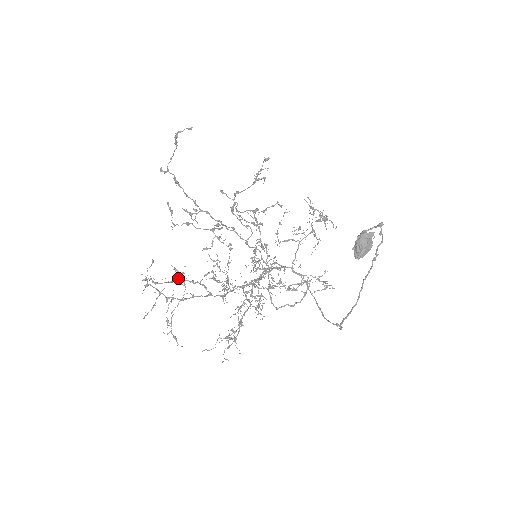
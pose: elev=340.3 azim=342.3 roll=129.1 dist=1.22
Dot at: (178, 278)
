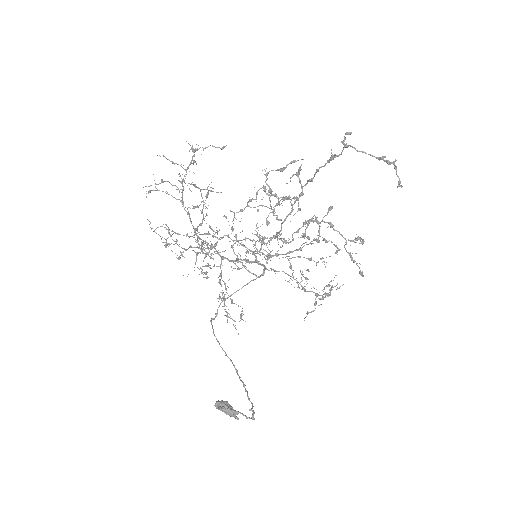
Dot at: (207, 189)
